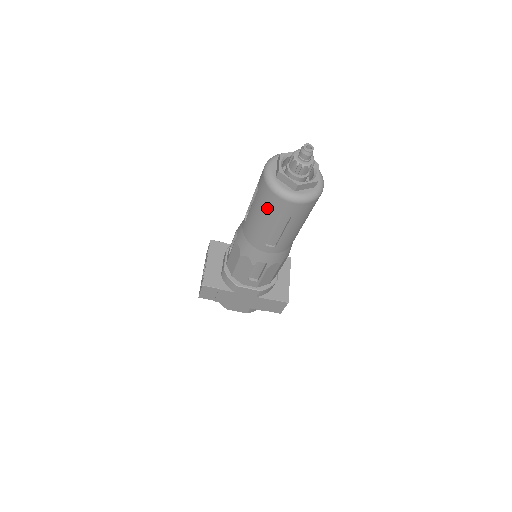
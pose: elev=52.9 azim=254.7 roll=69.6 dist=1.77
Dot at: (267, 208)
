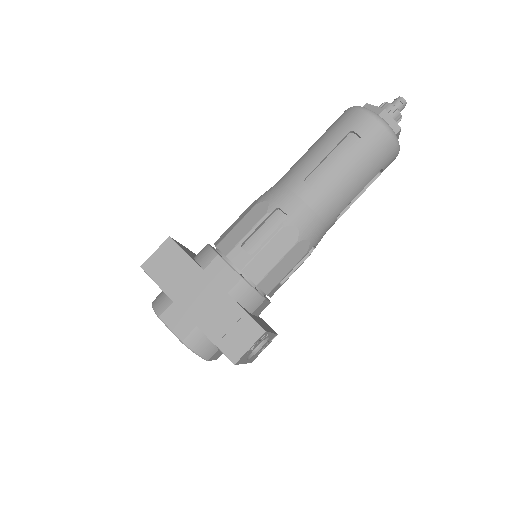
Dot at: (337, 128)
